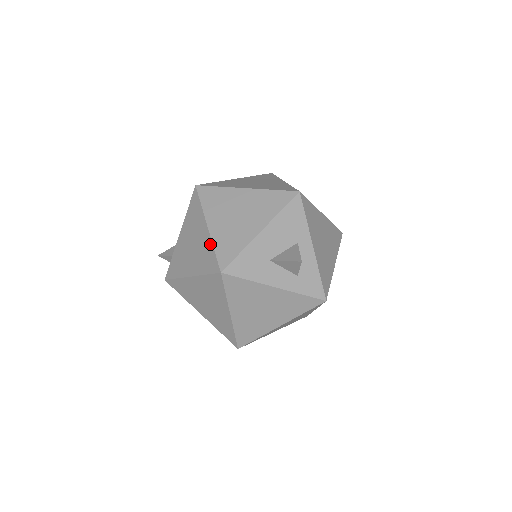
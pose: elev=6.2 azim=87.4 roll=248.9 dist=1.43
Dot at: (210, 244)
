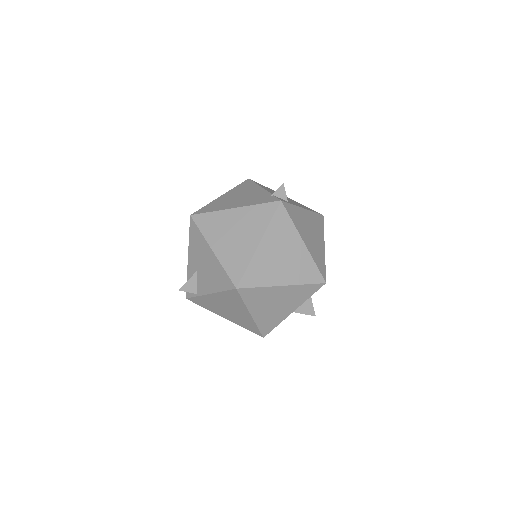
Dot at: (253, 324)
